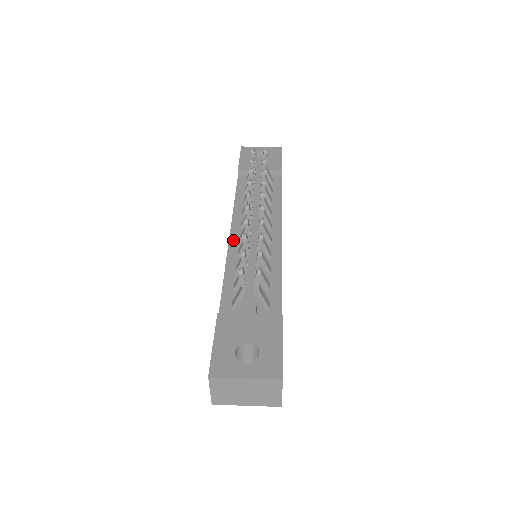
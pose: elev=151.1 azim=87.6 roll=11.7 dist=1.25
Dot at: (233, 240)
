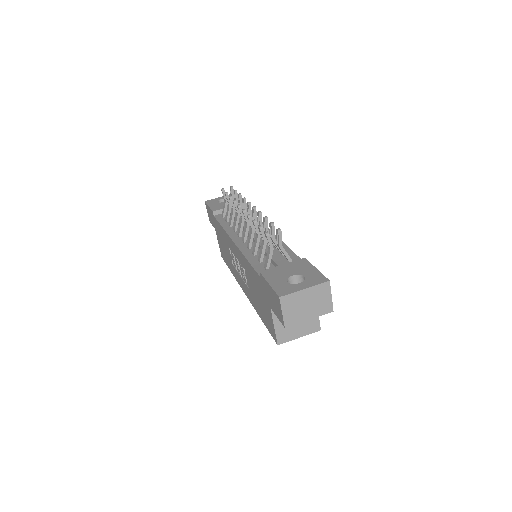
Dot at: (238, 243)
